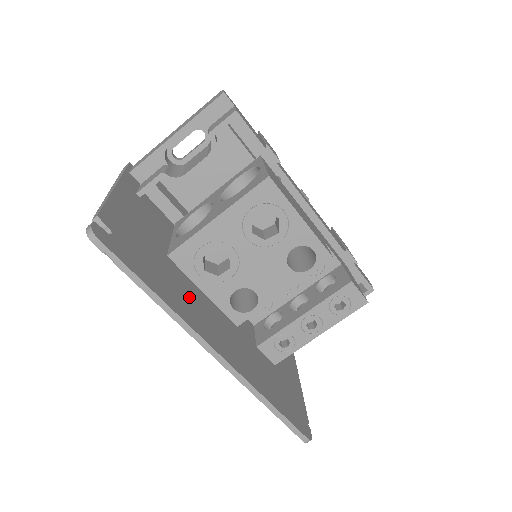
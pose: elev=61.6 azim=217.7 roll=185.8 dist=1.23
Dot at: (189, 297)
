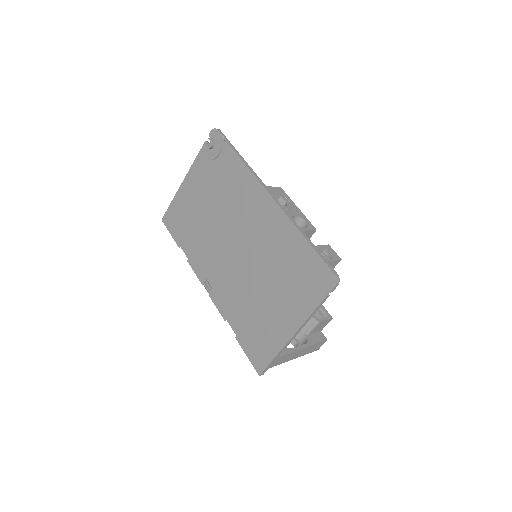
Dot at: occluded
